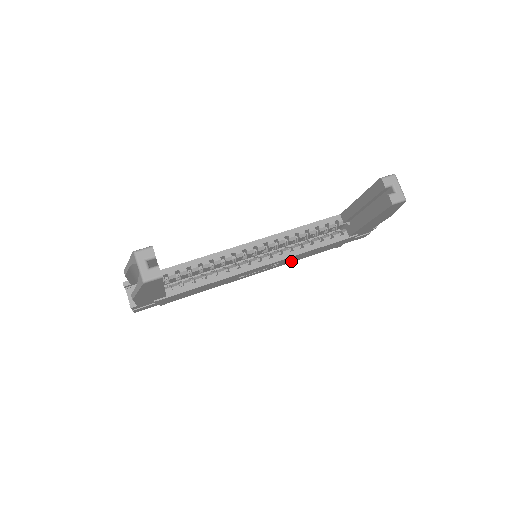
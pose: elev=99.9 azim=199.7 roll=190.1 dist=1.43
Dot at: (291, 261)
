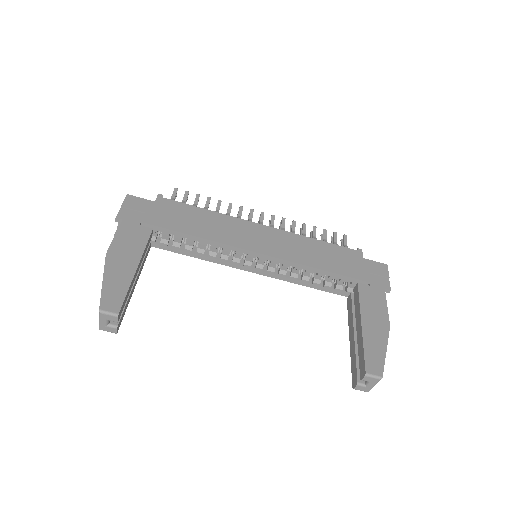
Dot at: occluded
